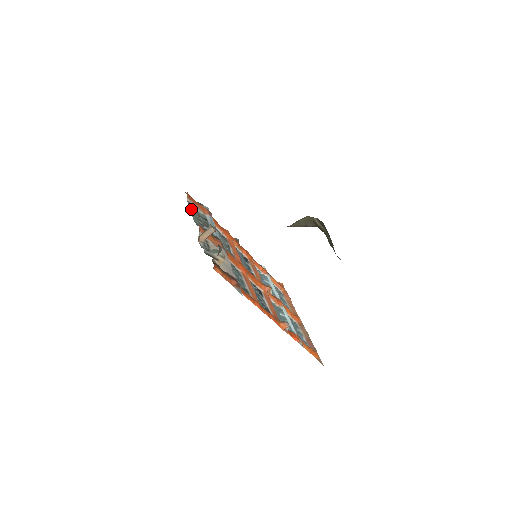
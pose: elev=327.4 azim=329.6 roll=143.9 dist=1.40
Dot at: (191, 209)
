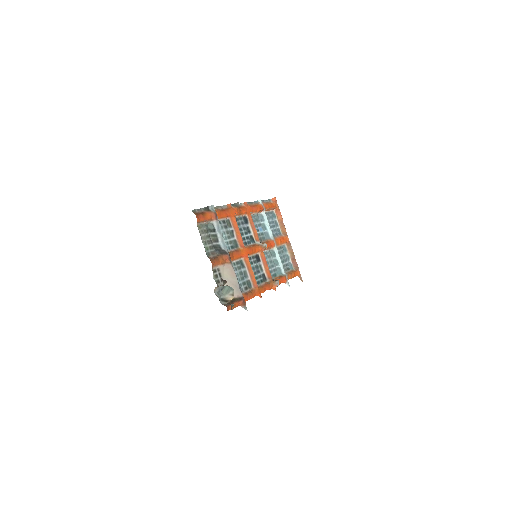
Dot at: (202, 236)
